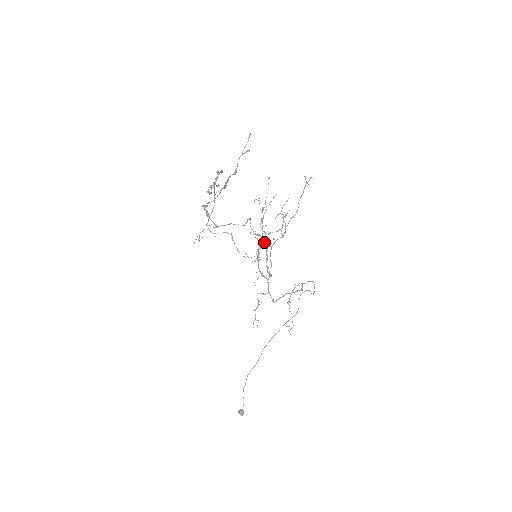
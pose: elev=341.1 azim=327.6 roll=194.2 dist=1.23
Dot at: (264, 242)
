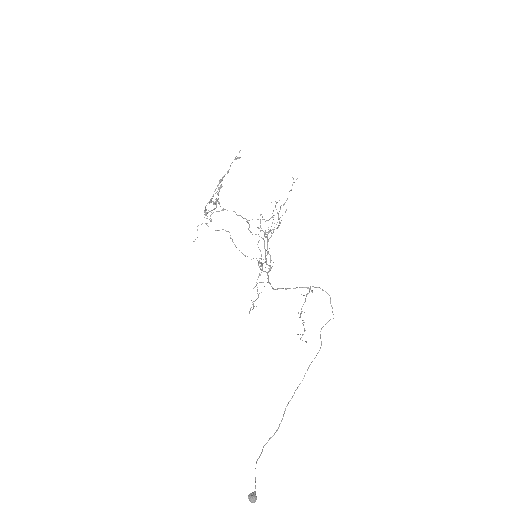
Dot at: (262, 238)
